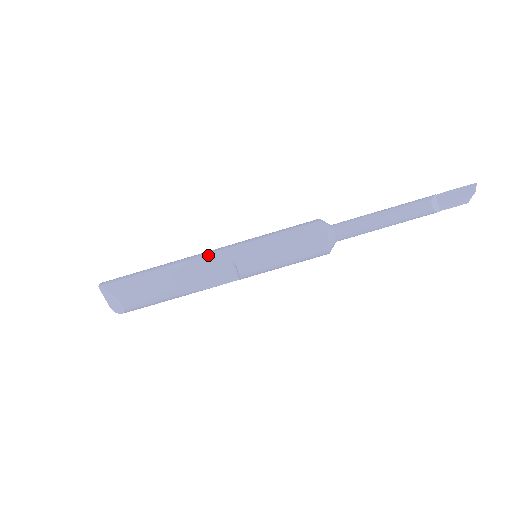
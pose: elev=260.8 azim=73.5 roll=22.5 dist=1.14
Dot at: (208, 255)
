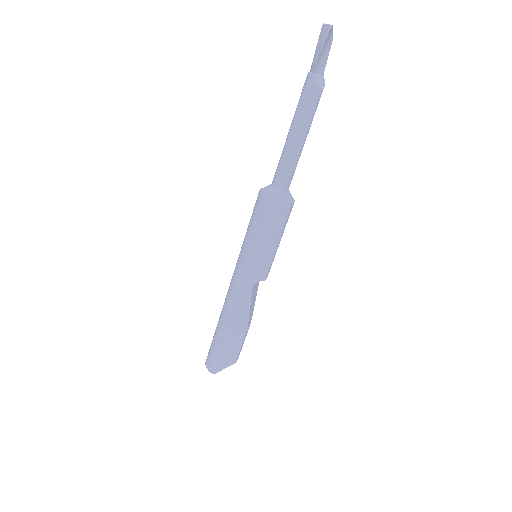
Dot at: (242, 299)
